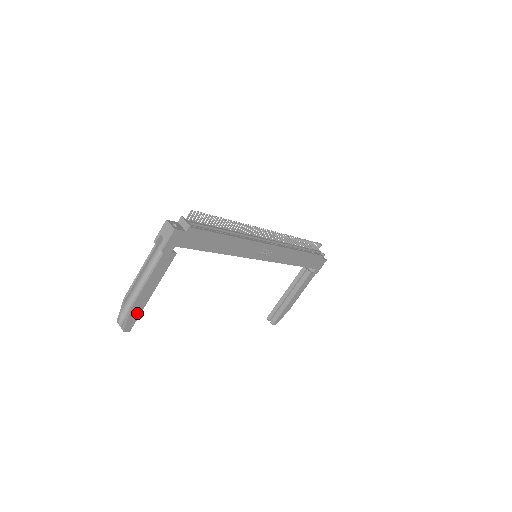
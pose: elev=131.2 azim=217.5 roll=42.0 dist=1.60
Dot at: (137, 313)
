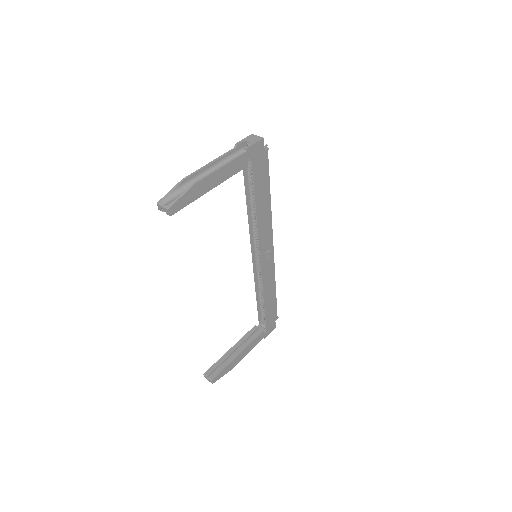
Dot at: (190, 199)
